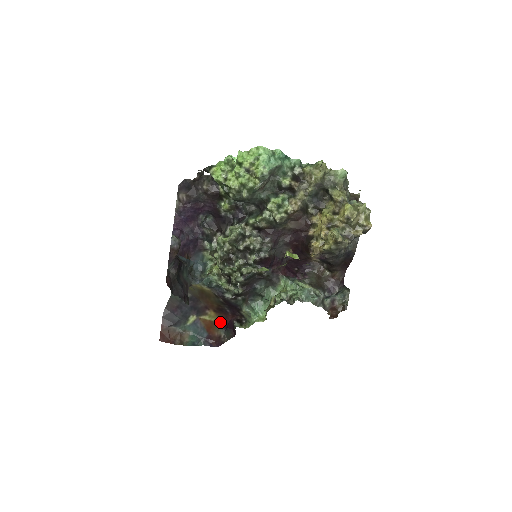
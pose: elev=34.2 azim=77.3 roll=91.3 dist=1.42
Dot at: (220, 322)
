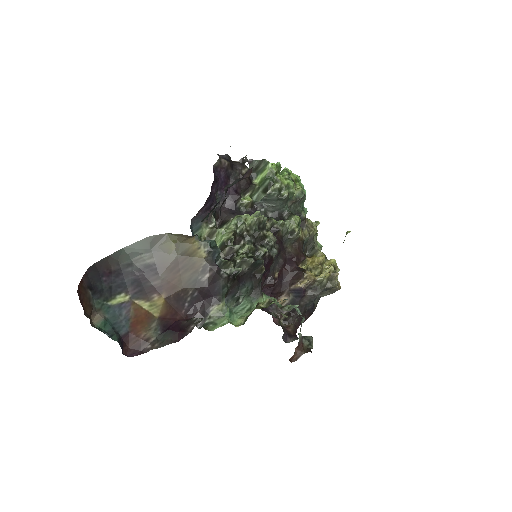
Dot at: (161, 318)
